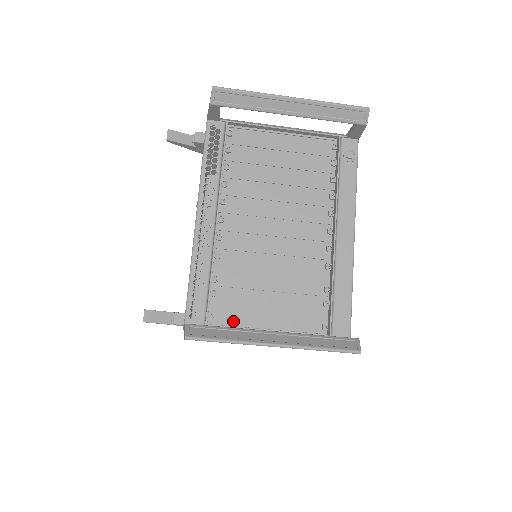
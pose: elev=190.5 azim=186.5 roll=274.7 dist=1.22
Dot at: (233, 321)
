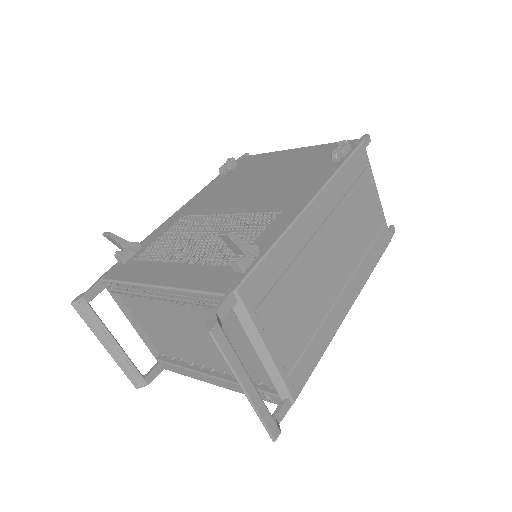
Dot at: (127, 305)
